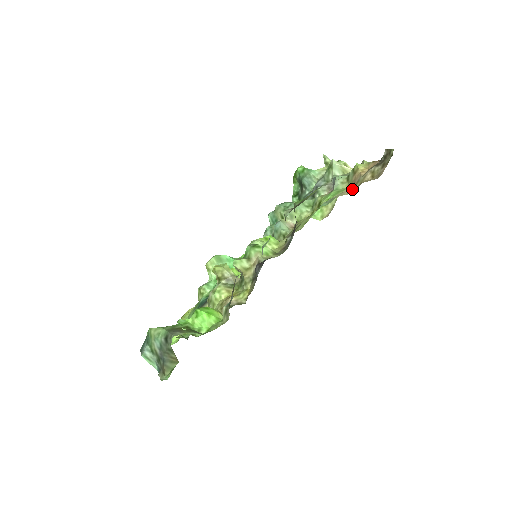
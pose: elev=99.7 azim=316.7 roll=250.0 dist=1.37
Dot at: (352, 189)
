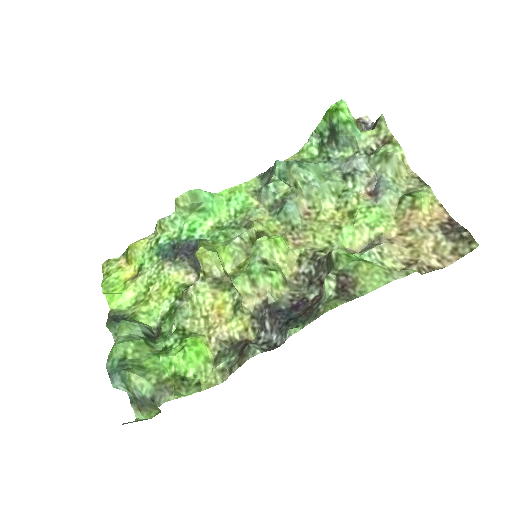
Dot at: (404, 250)
